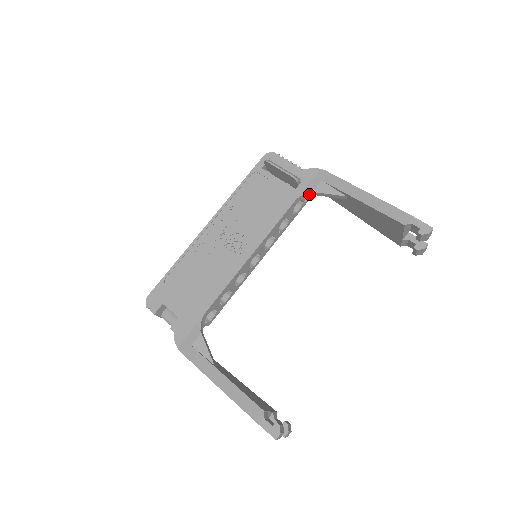
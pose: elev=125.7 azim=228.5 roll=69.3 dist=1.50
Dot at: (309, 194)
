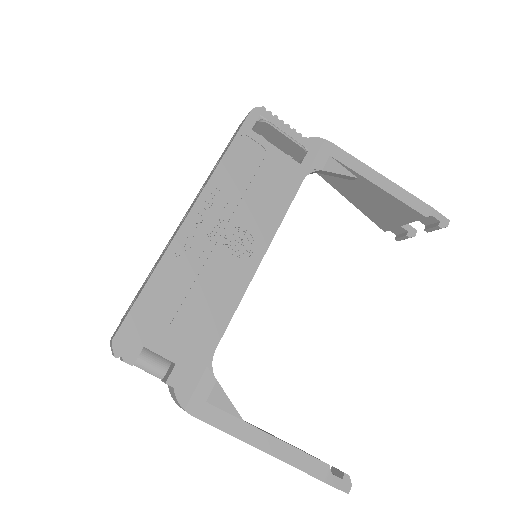
Dot at: (315, 172)
